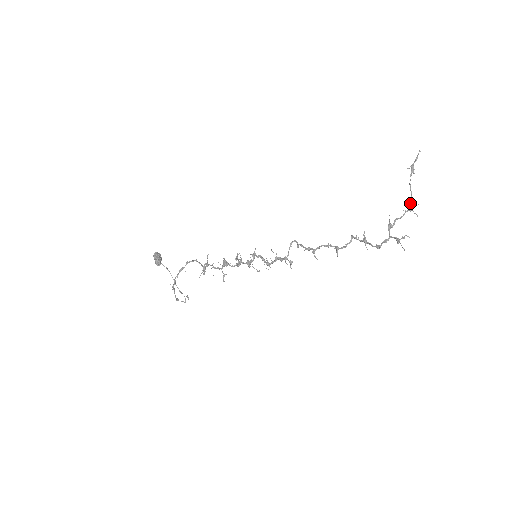
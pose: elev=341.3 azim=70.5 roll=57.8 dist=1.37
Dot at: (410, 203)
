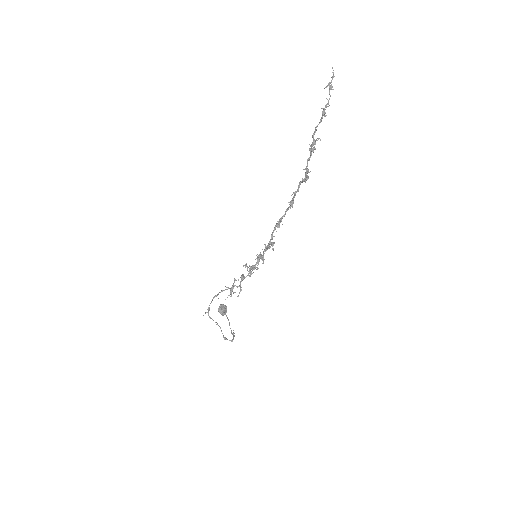
Dot at: (323, 111)
